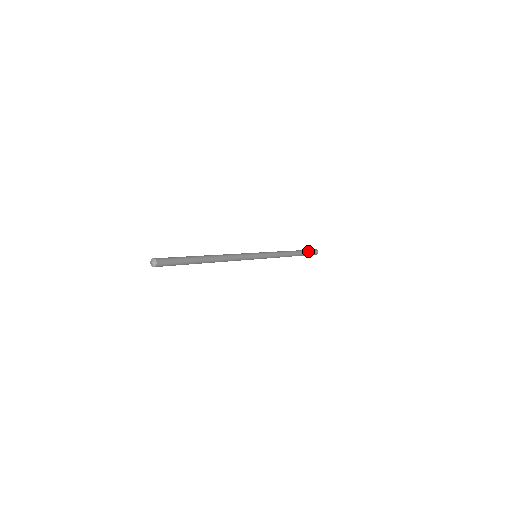
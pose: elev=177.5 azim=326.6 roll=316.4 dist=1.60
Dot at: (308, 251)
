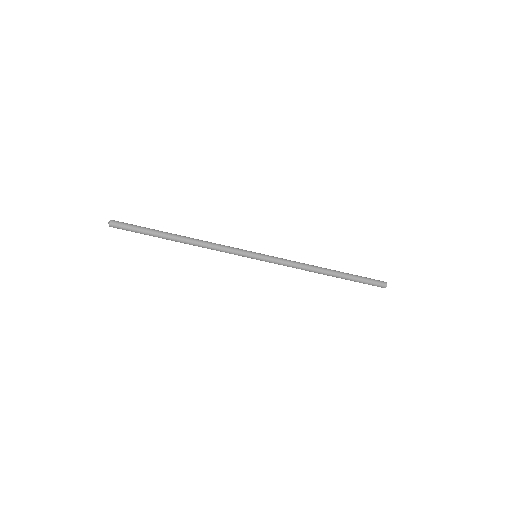
Dot at: (362, 277)
